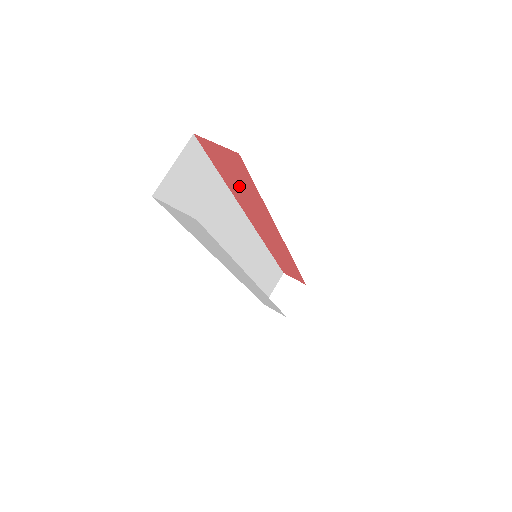
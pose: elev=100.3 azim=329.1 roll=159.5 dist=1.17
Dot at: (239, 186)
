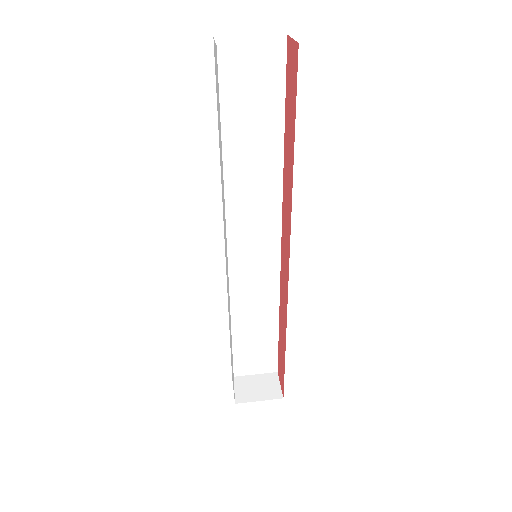
Dot at: (289, 133)
